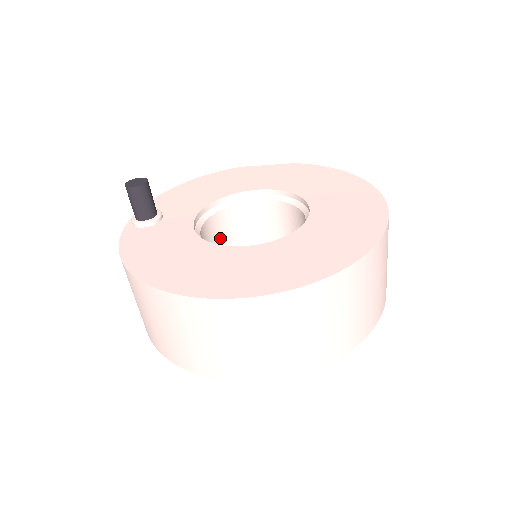
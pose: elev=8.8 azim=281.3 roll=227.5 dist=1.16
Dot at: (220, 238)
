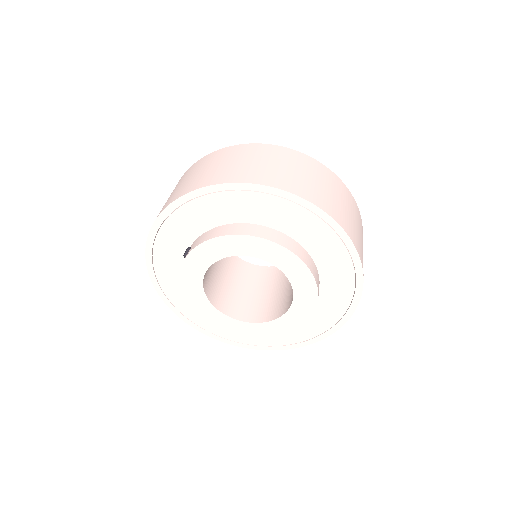
Dot at: occluded
